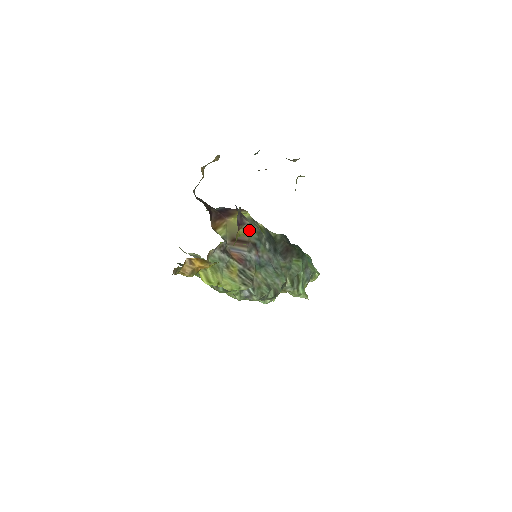
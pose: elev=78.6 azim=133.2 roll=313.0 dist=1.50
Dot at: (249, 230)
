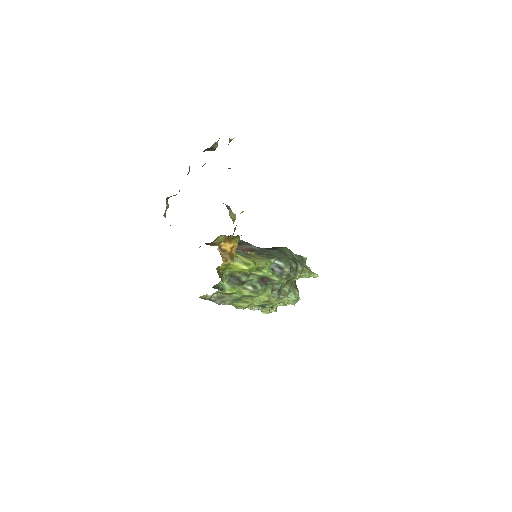
Dot at: (235, 215)
